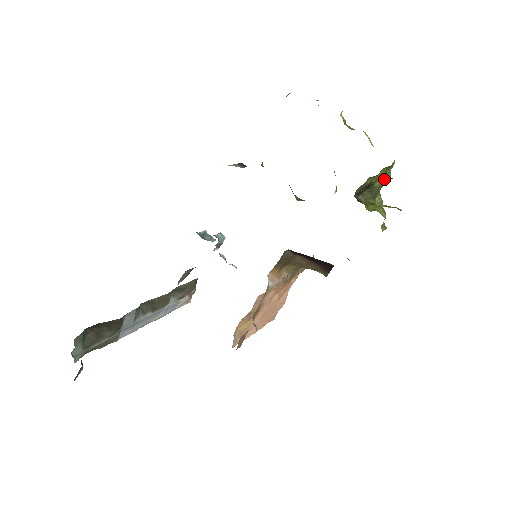
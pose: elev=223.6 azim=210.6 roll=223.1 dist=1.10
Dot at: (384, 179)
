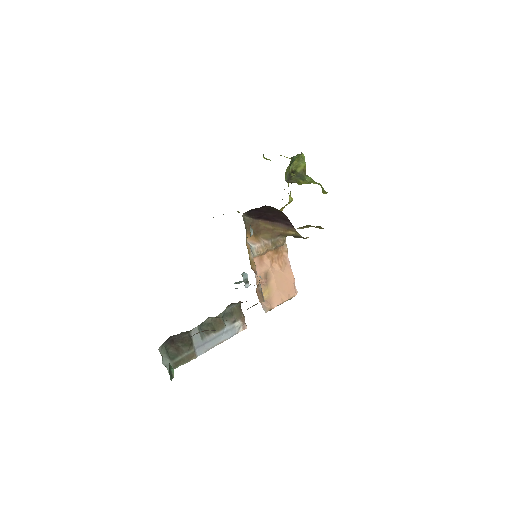
Dot at: (301, 165)
